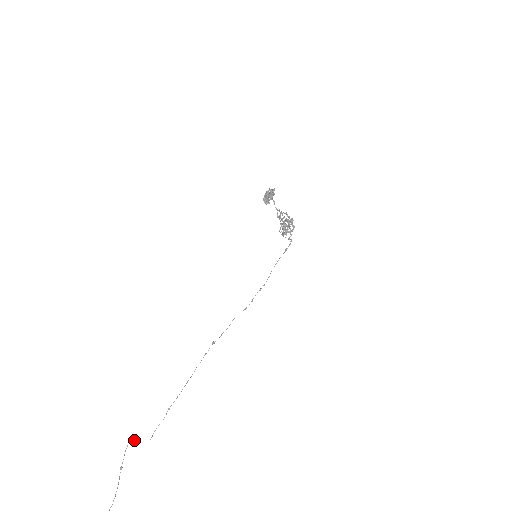
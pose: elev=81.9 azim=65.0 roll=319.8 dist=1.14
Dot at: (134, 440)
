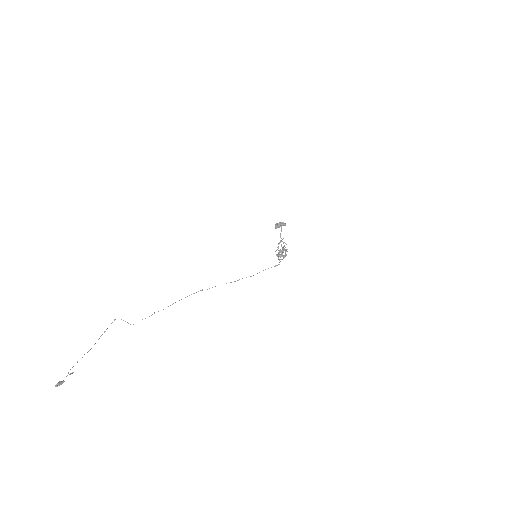
Dot at: (121, 319)
